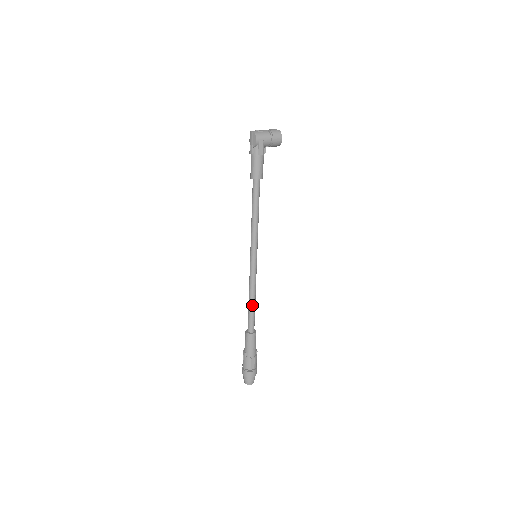
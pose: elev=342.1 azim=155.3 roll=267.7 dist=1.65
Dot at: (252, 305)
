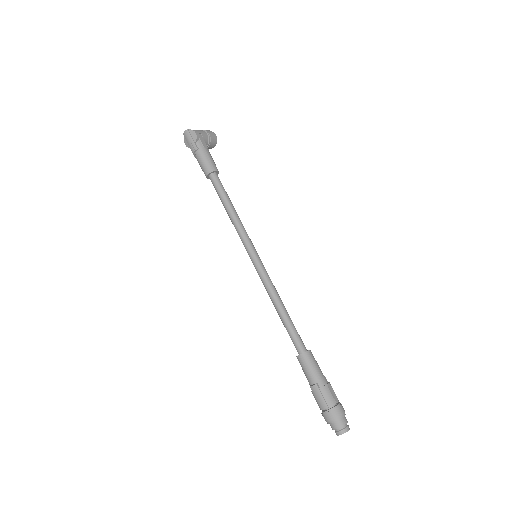
Dot at: (286, 314)
